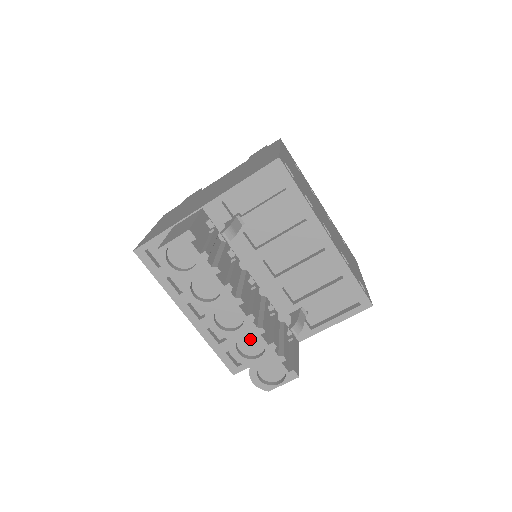
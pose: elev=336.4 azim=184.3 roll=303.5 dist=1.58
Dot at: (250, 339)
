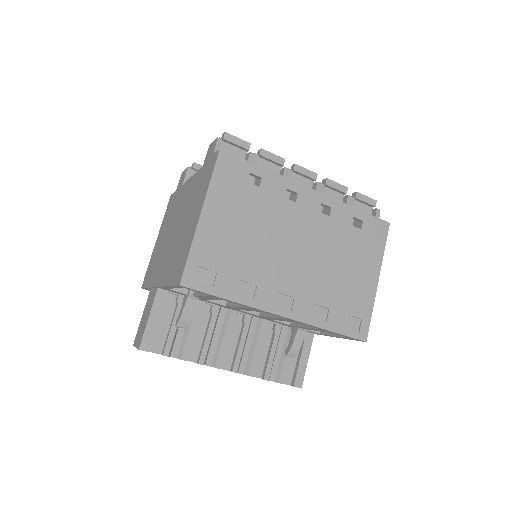
Dot at: occluded
